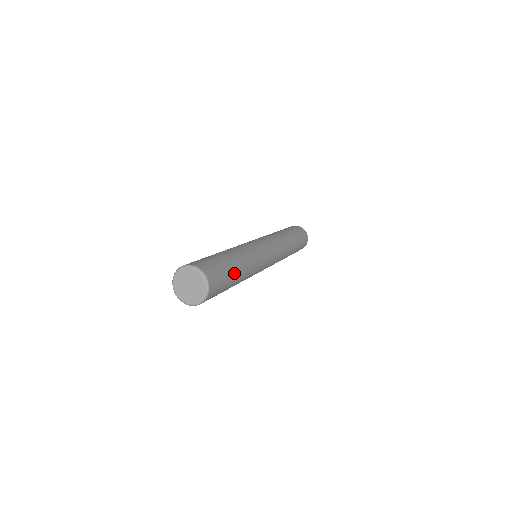
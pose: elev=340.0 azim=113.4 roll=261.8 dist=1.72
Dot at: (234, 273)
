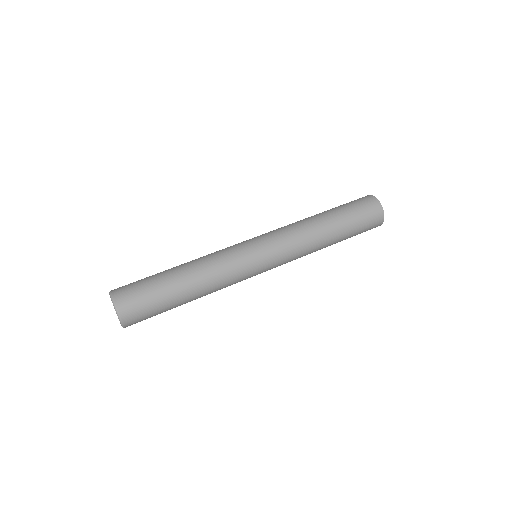
Dot at: (173, 300)
